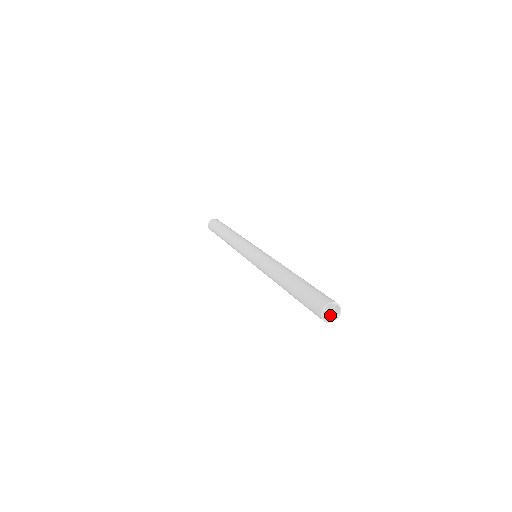
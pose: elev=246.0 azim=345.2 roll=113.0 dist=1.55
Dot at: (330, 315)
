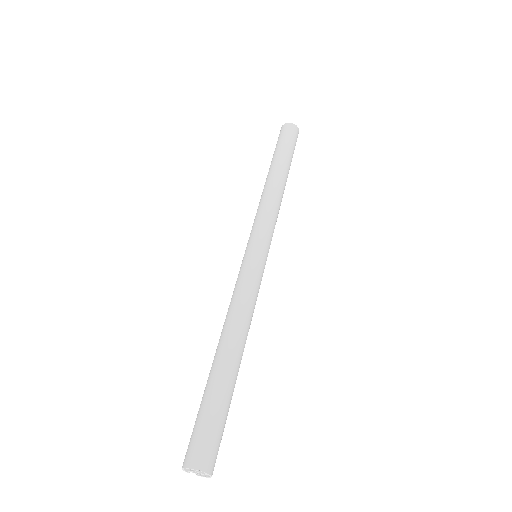
Dot at: (194, 472)
